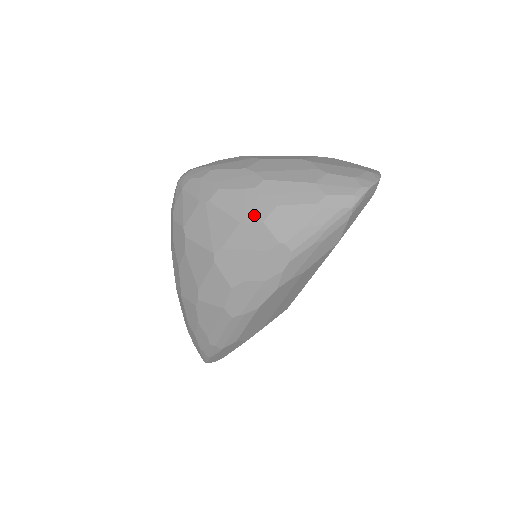
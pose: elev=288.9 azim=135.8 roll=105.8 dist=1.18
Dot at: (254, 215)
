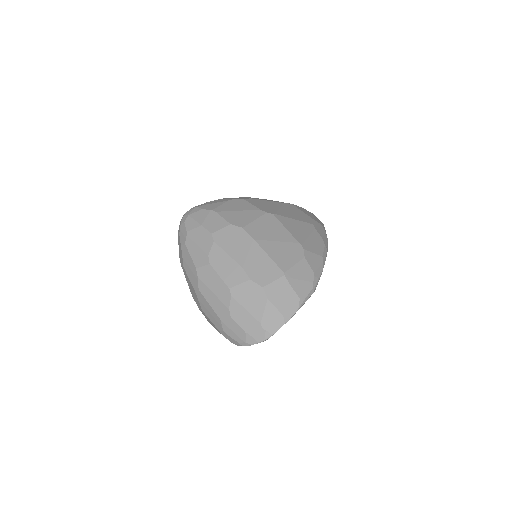
Dot at: (195, 300)
